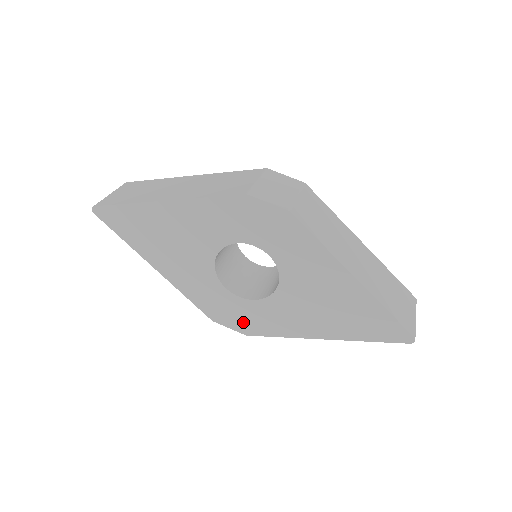
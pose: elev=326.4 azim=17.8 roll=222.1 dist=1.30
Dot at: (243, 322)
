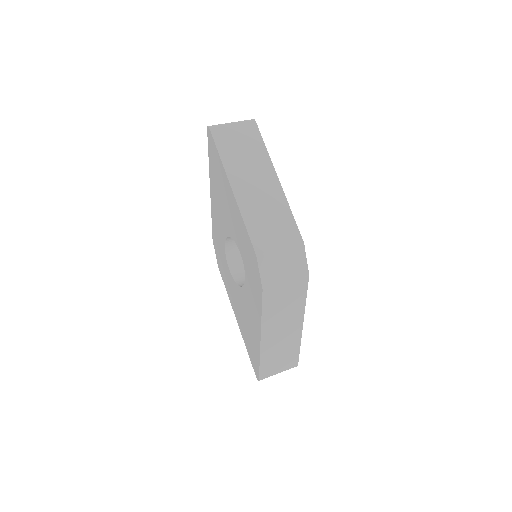
Dot at: (221, 263)
